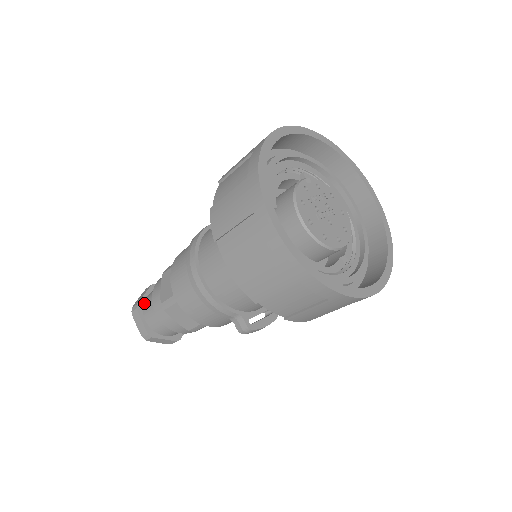
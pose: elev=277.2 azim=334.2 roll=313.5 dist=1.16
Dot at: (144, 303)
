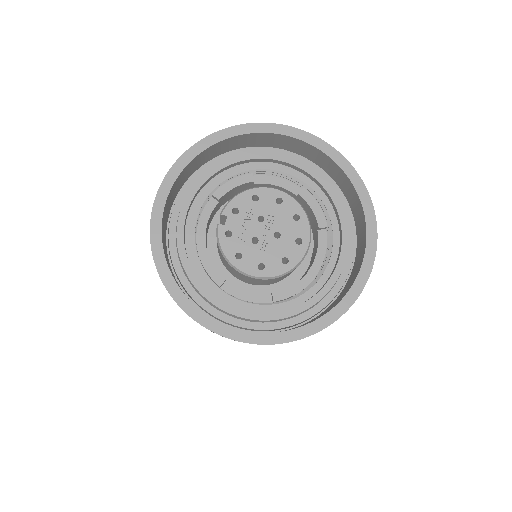
Dot at: occluded
